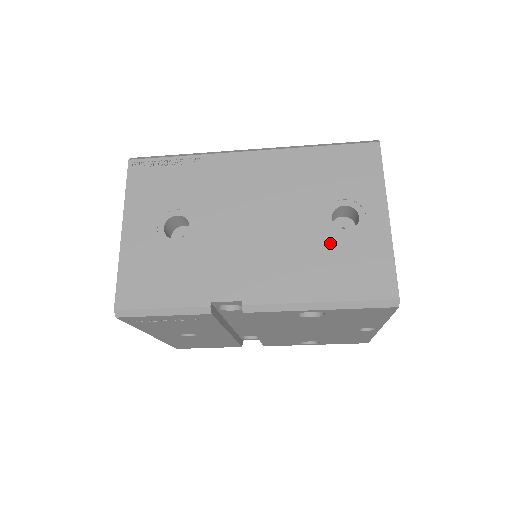
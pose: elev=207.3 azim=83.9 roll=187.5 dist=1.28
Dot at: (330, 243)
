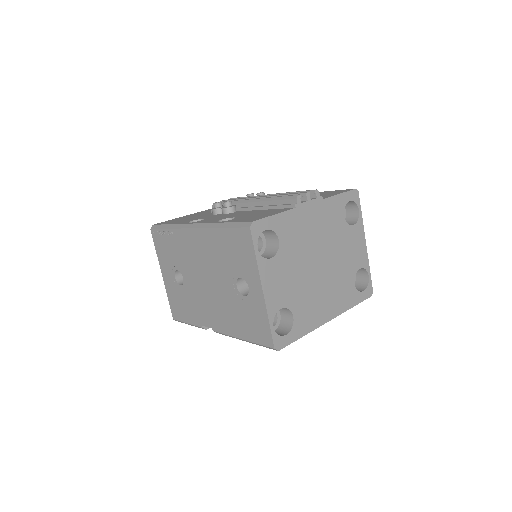
Dot at: (239, 303)
